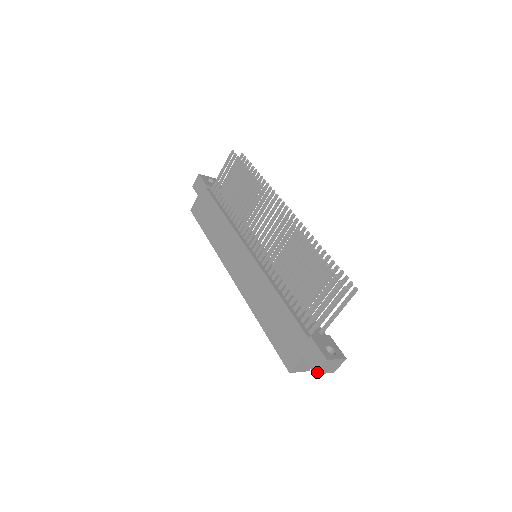
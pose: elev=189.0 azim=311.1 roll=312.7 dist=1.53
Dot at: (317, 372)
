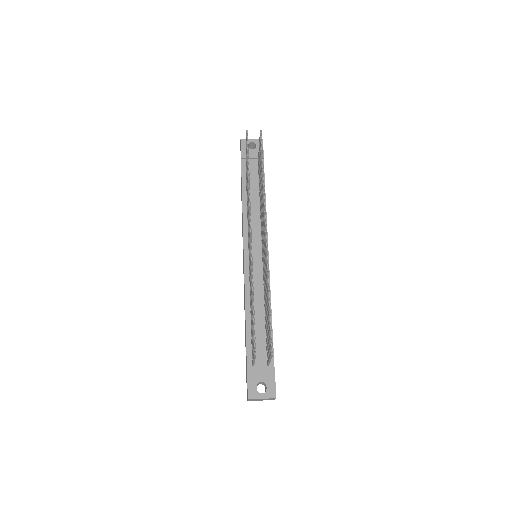
Dot at: (249, 400)
